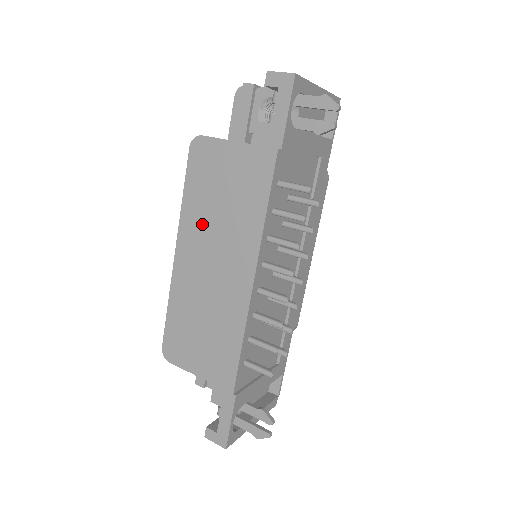
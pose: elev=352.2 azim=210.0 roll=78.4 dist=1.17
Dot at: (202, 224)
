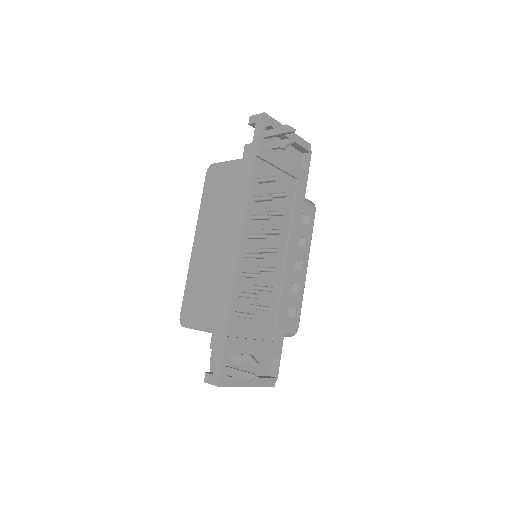
Dot at: (211, 218)
